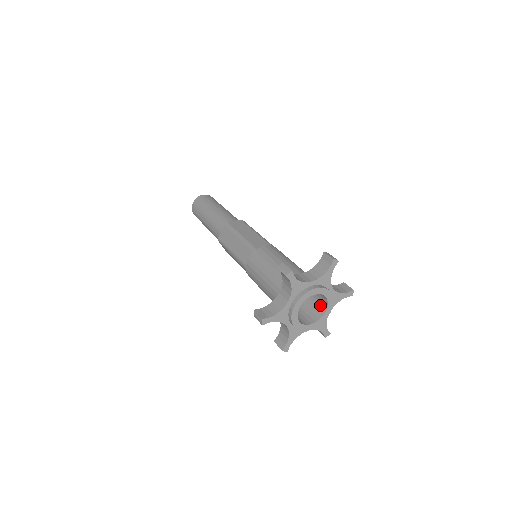
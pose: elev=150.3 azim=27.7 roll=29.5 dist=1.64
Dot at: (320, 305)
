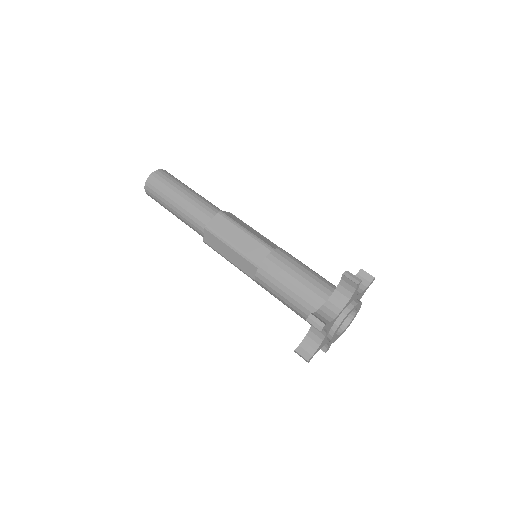
Dot at: occluded
